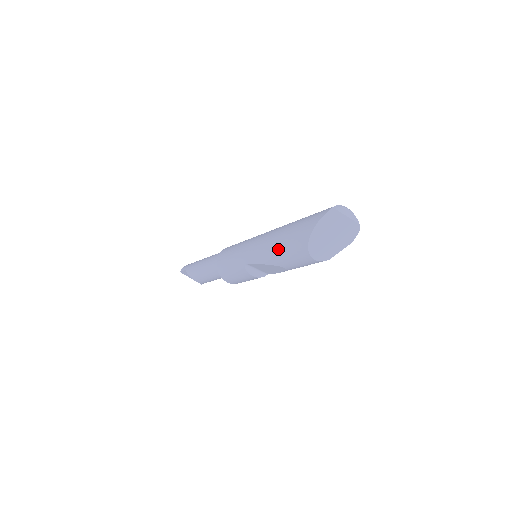
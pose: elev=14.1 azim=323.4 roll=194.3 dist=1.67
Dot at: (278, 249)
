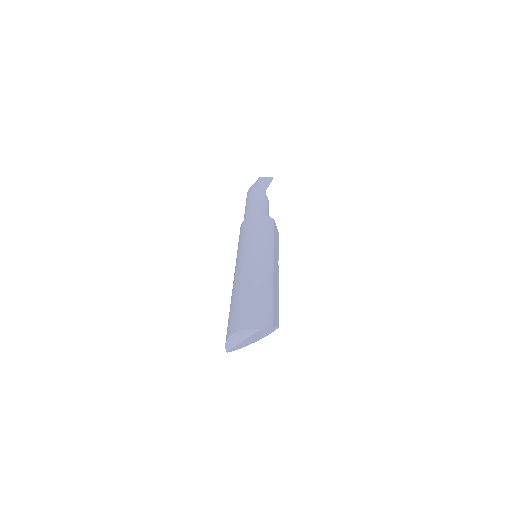
Dot at: occluded
